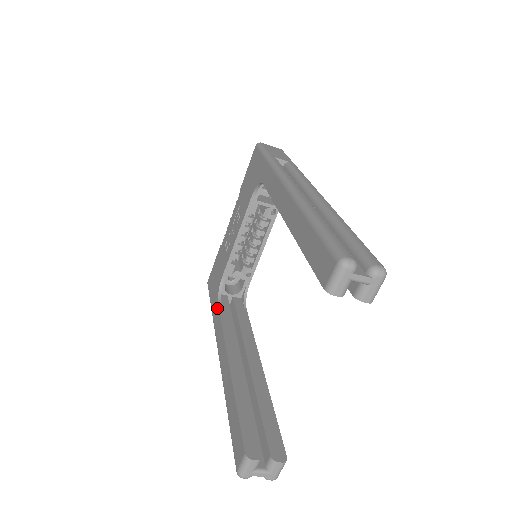
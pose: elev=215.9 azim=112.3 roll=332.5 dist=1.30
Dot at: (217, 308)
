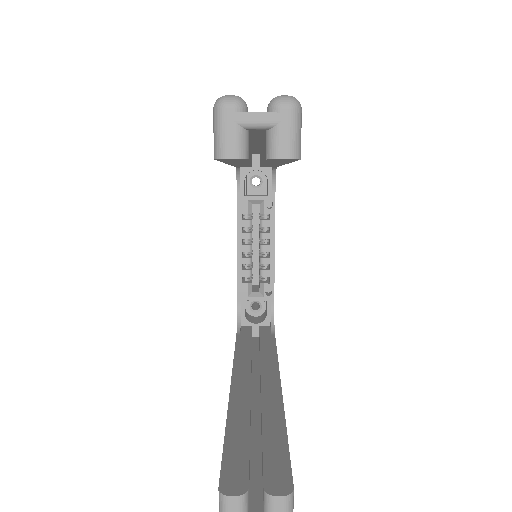
Dot at: occluded
